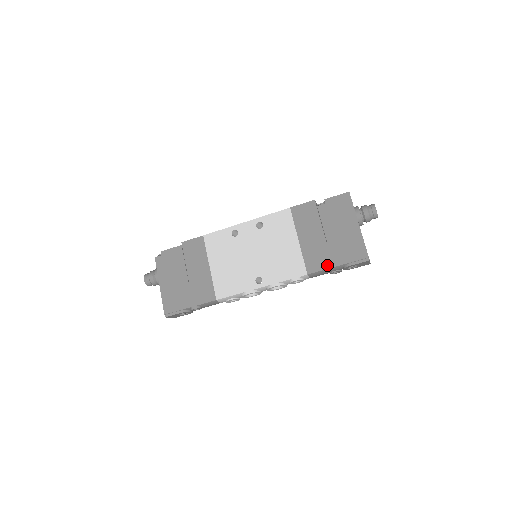
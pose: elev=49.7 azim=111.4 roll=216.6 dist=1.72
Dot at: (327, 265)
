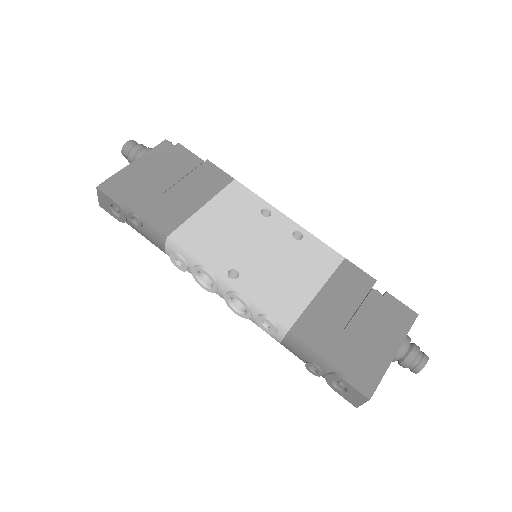
Dot at: (320, 348)
